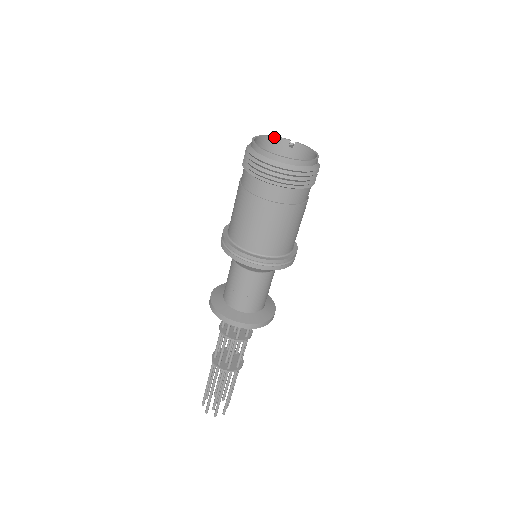
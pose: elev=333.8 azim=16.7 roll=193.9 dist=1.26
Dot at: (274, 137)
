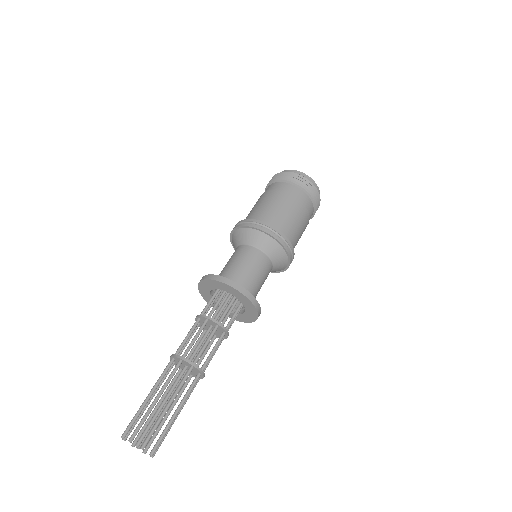
Dot at: occluded
